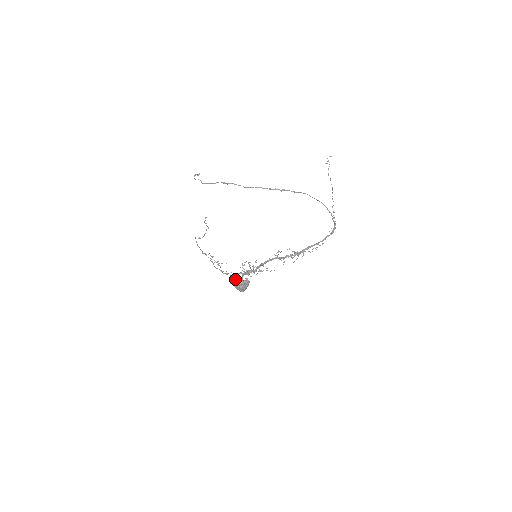
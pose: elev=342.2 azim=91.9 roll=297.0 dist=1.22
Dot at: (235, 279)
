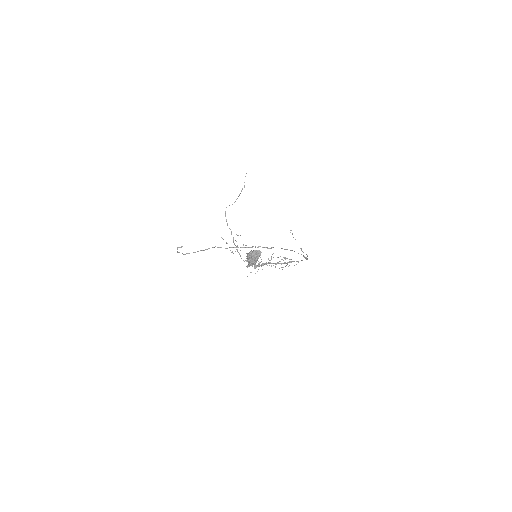
Dot at: occluded
